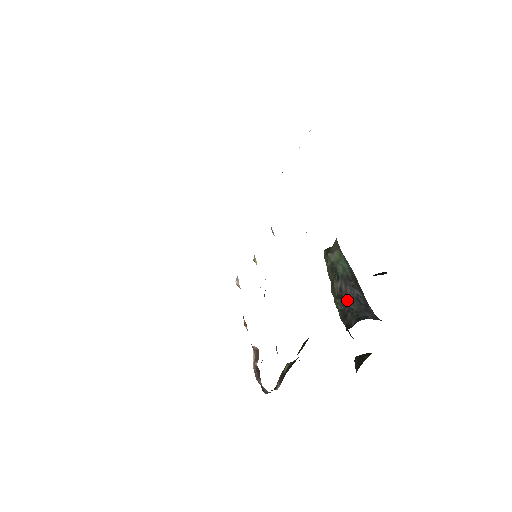
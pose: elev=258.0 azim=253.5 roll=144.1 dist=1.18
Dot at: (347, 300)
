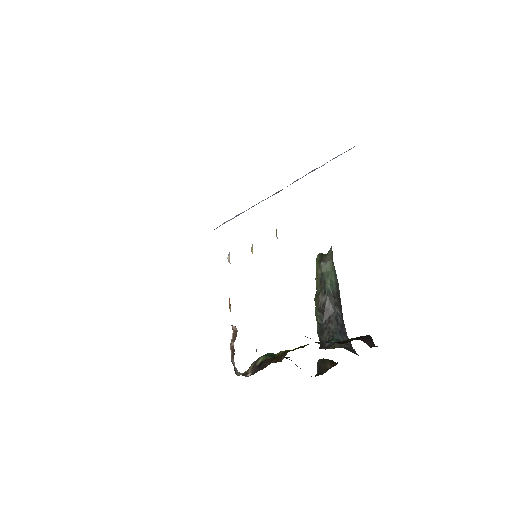
Dot at: (327, 317)
